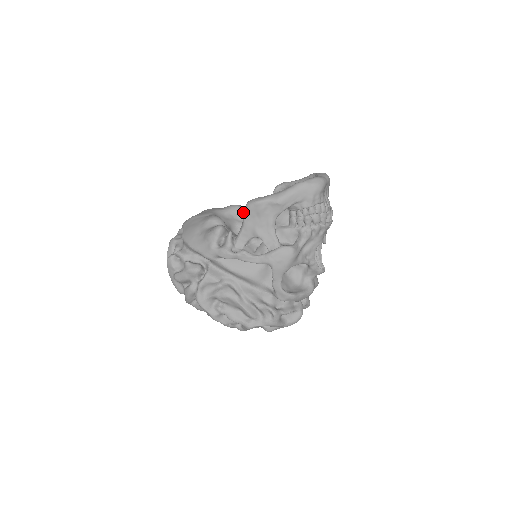
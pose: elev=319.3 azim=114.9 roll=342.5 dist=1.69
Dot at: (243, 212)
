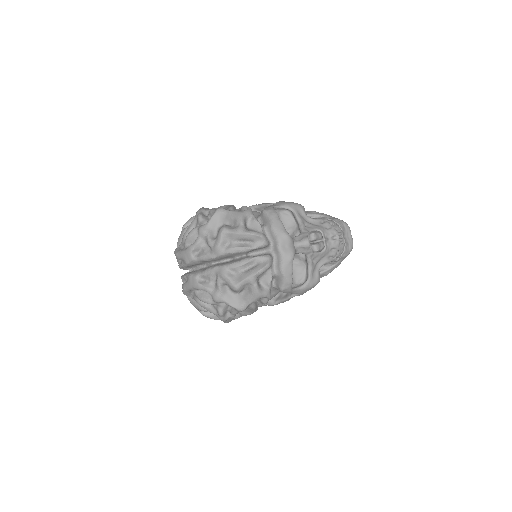
Dot at: occluded
